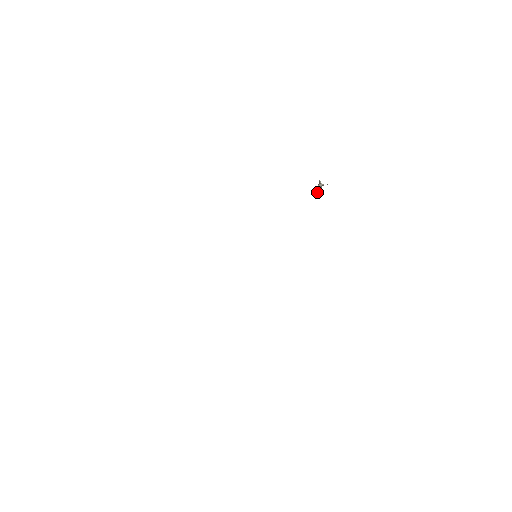
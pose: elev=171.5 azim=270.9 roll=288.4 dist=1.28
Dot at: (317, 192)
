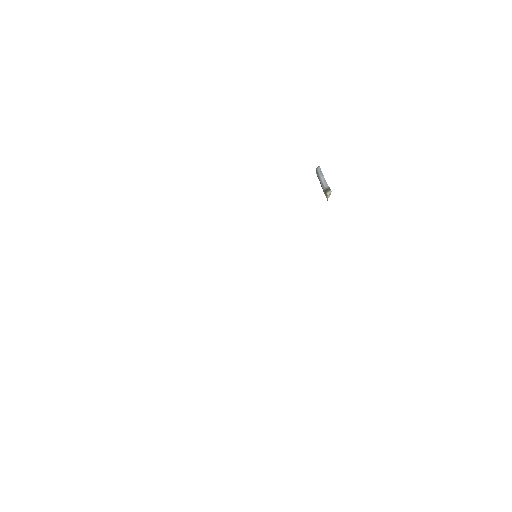
Dot at: (320, 171)
